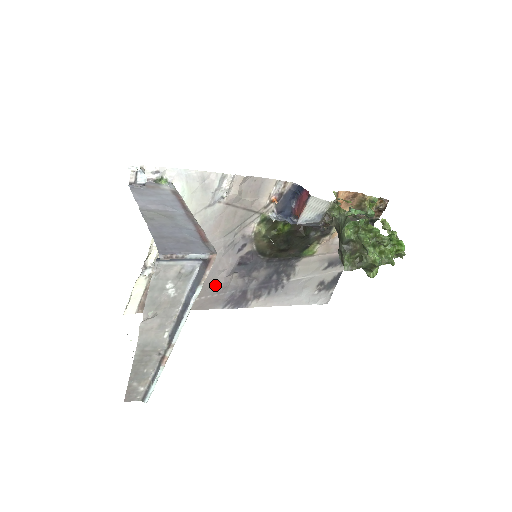
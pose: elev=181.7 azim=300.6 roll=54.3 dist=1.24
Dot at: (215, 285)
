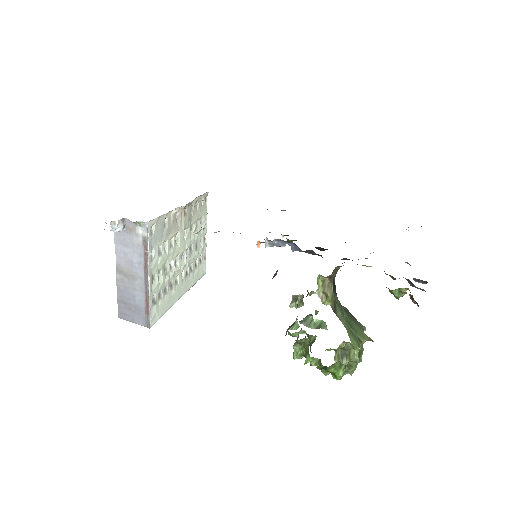
Dot at: occluded
